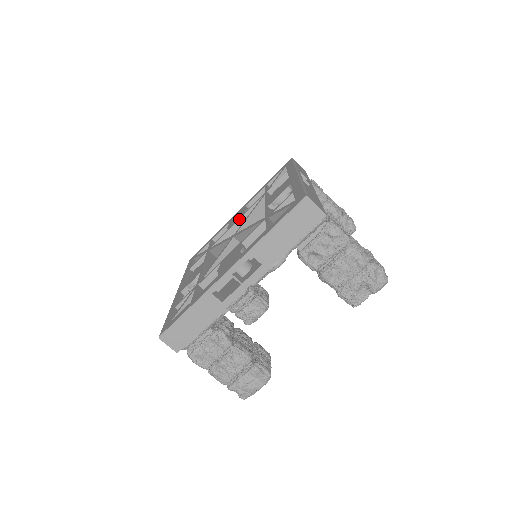
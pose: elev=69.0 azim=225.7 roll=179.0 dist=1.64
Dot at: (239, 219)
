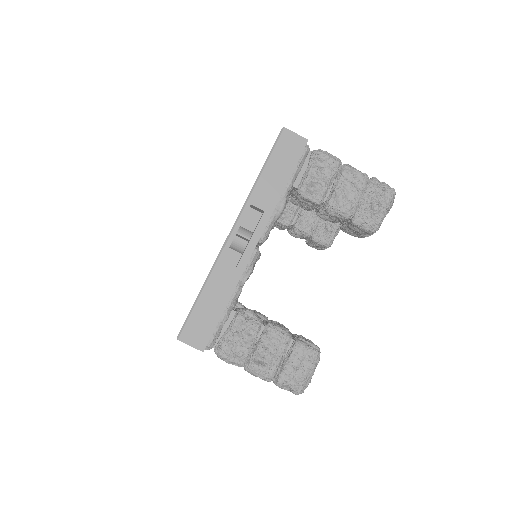
Dot at: occluded
